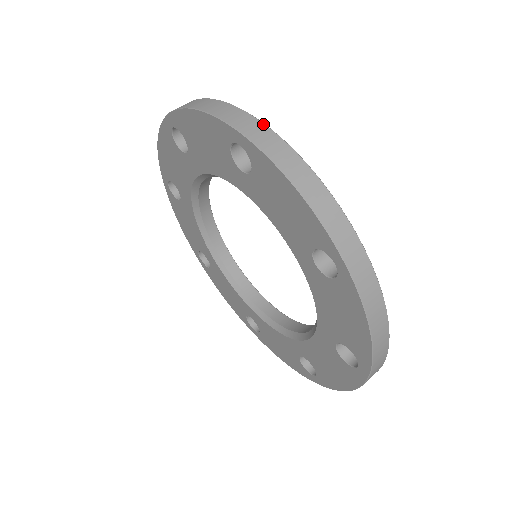
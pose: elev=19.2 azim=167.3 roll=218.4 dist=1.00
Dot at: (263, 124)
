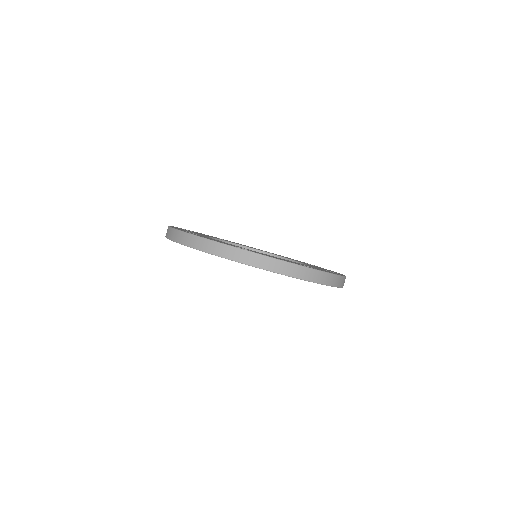
Dot at: (243, 250)
